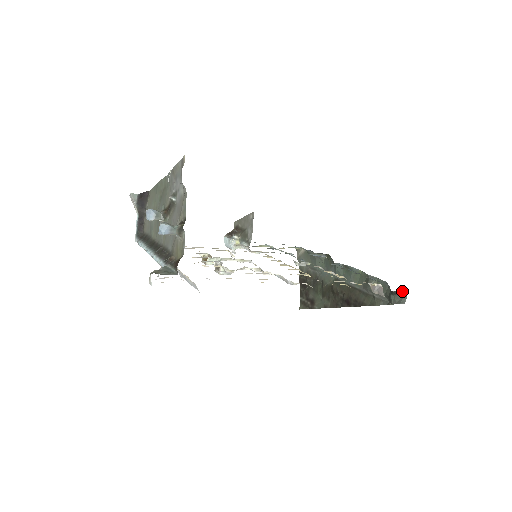
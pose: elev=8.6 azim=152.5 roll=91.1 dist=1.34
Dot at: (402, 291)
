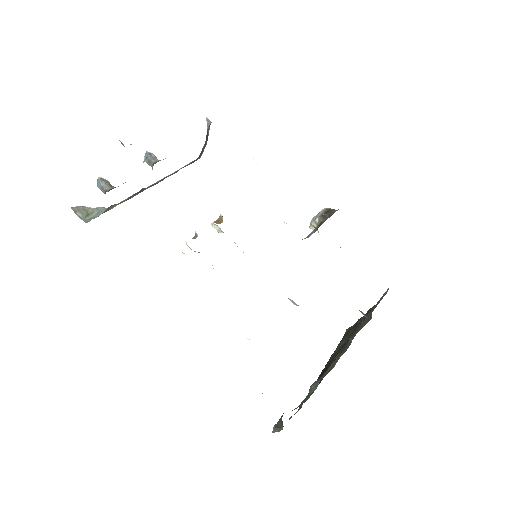
Dot at: occluded
